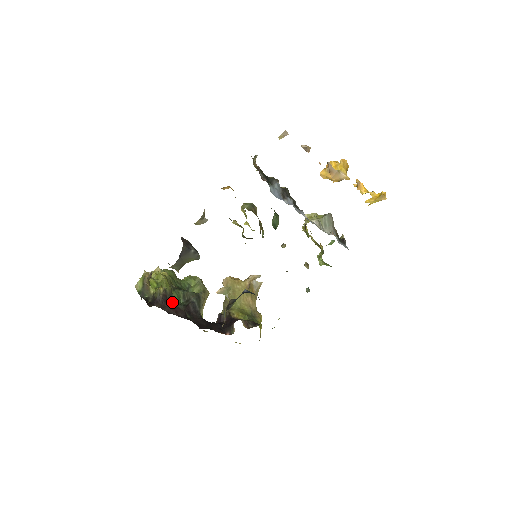
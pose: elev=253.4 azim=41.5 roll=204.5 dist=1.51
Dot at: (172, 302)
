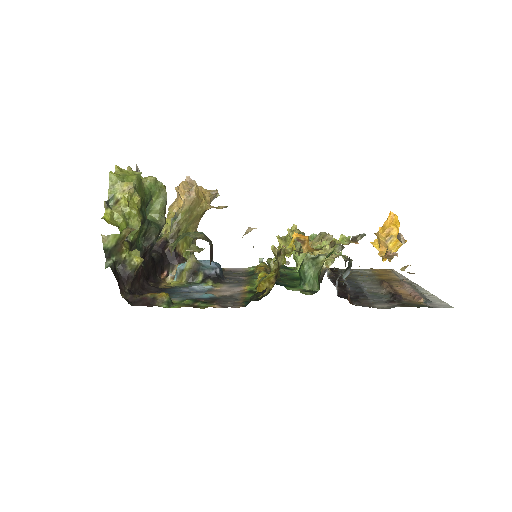
Dot at: (132, 248)
